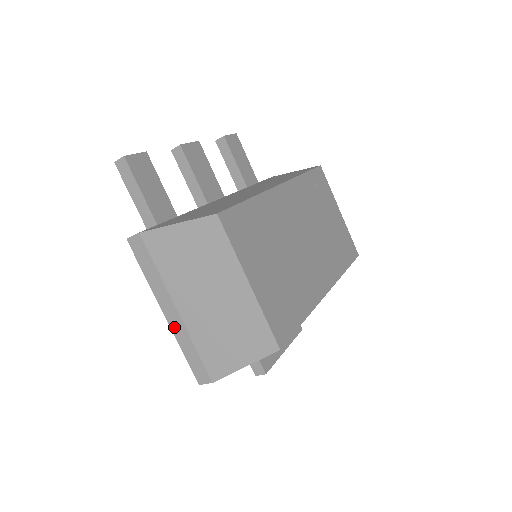
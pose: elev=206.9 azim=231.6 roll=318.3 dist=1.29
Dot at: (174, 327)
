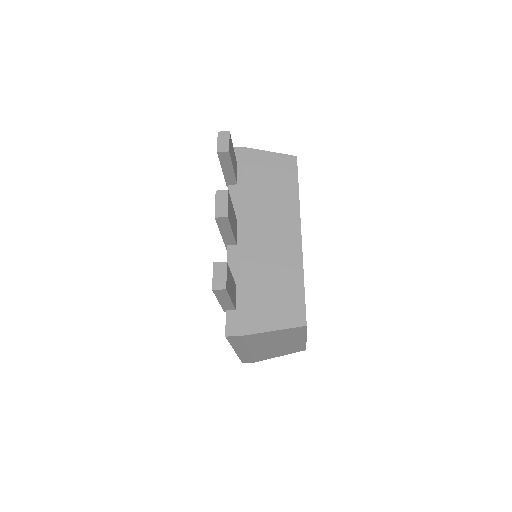
Dot at: (240, 354)
